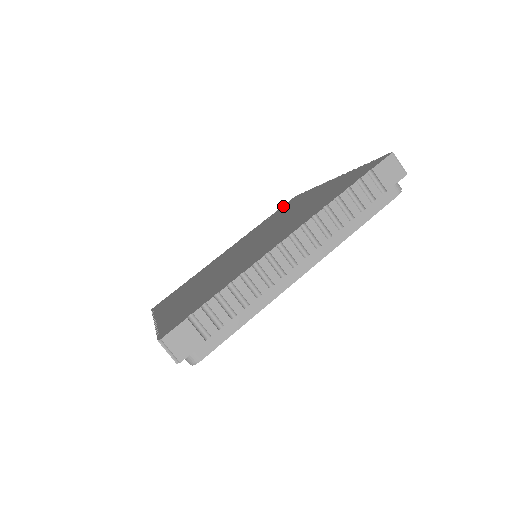
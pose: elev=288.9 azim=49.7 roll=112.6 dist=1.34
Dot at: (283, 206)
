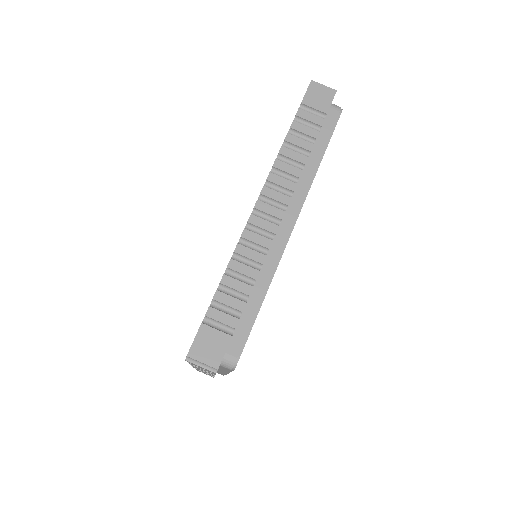
Dot at: occluded
